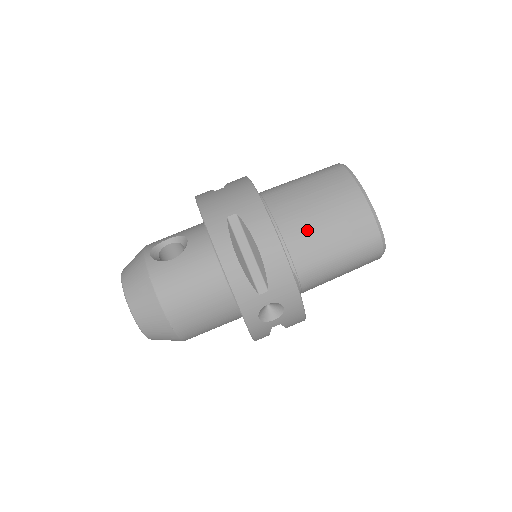
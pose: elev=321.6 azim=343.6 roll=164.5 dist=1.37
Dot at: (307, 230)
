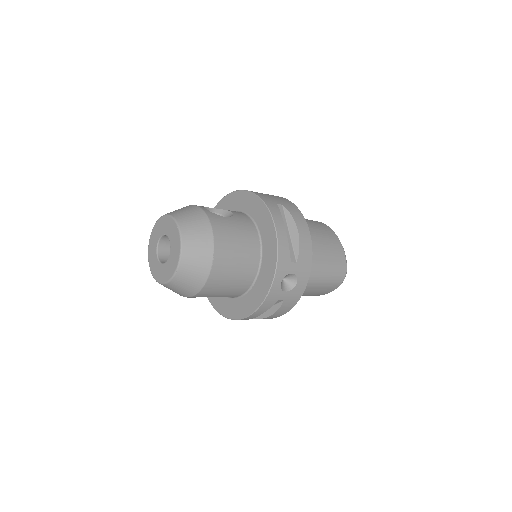
Dot at: occluded
